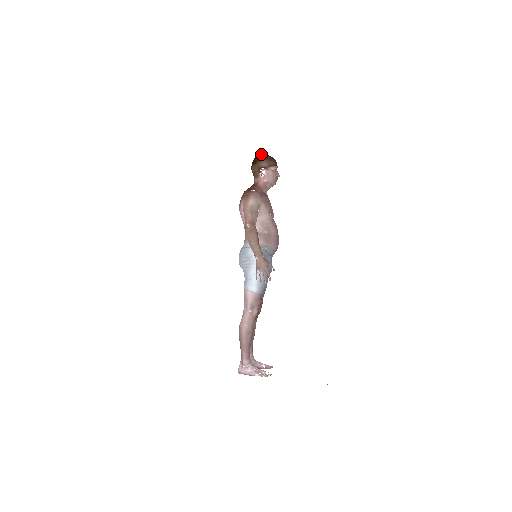
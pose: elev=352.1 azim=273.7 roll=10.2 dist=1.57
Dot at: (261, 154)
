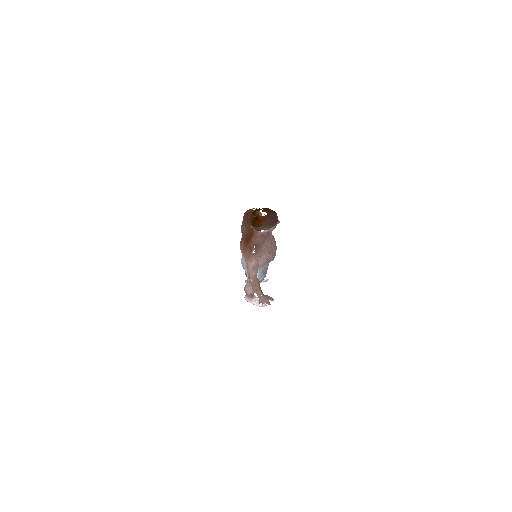
Dot at: (260, 216)
